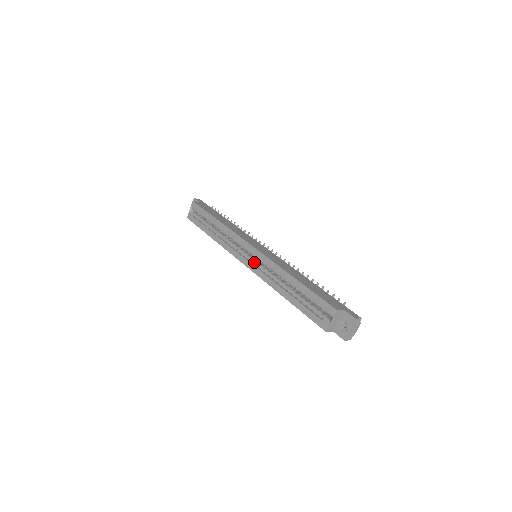
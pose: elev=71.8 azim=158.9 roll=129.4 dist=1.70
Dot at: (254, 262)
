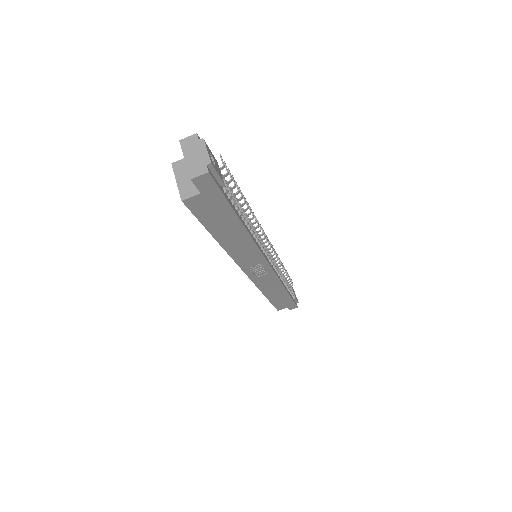
Dot at: occluded
